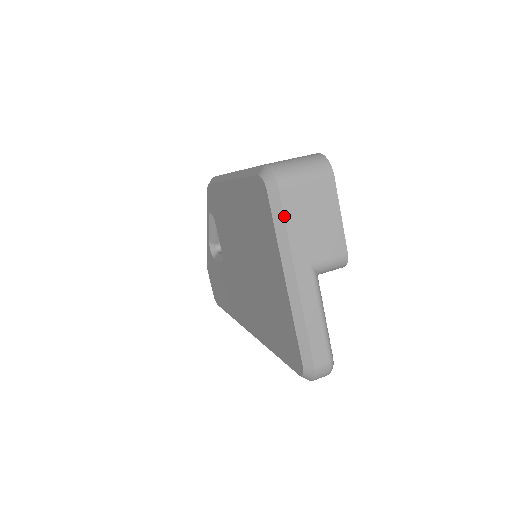
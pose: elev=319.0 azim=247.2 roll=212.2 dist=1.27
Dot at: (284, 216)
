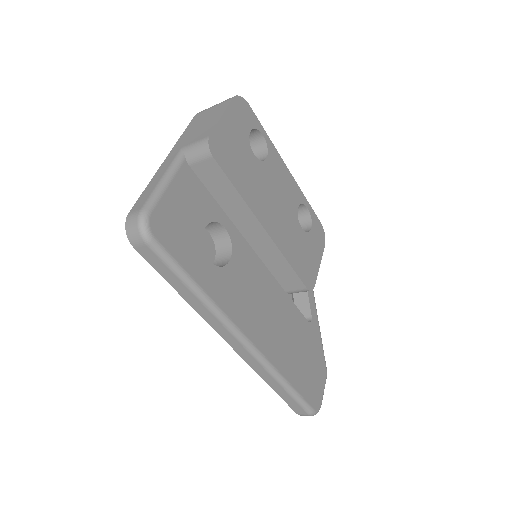
Dot at: (187, 127)
